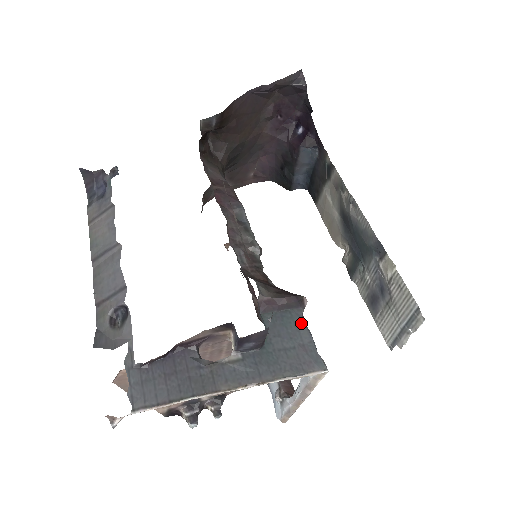
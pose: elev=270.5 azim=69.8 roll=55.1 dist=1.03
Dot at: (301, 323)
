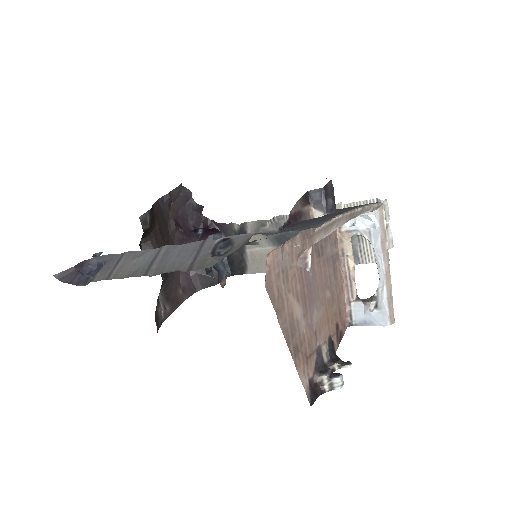
Dot at: occluded
